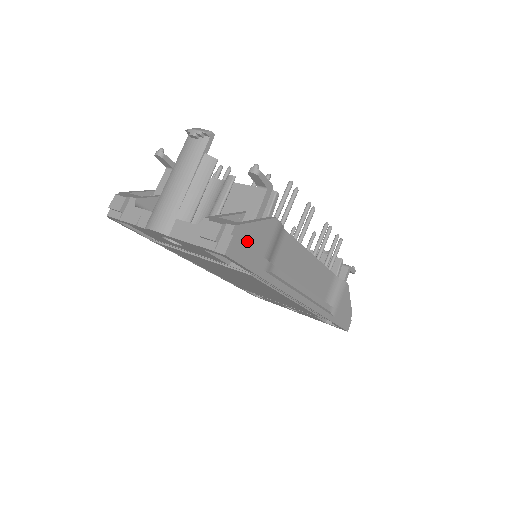
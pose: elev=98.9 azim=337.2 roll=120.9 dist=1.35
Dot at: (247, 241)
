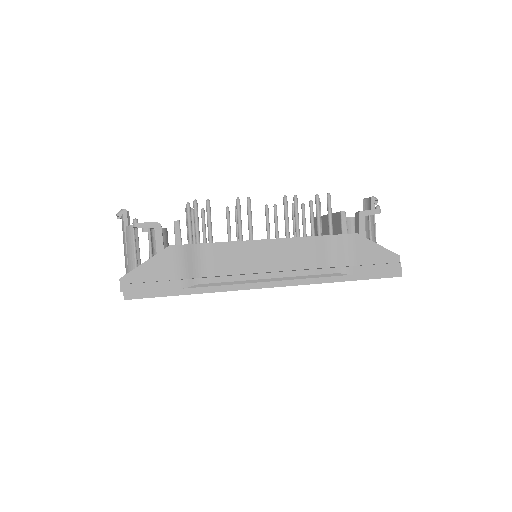
Dot at: (146, 279)
